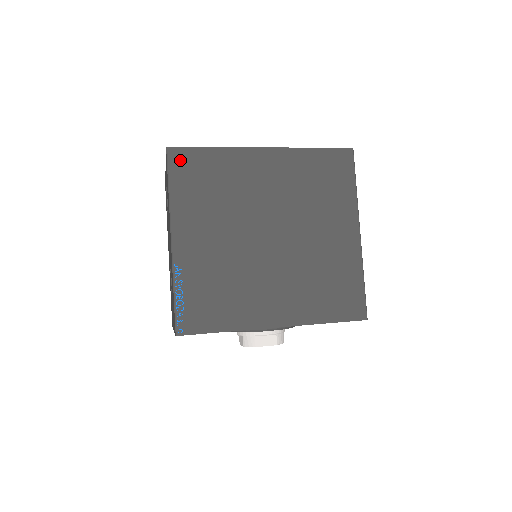
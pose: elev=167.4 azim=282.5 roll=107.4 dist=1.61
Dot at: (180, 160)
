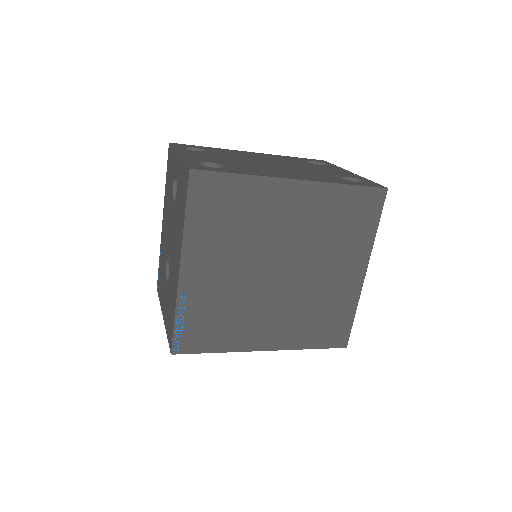
Dot at: (203, 185)
